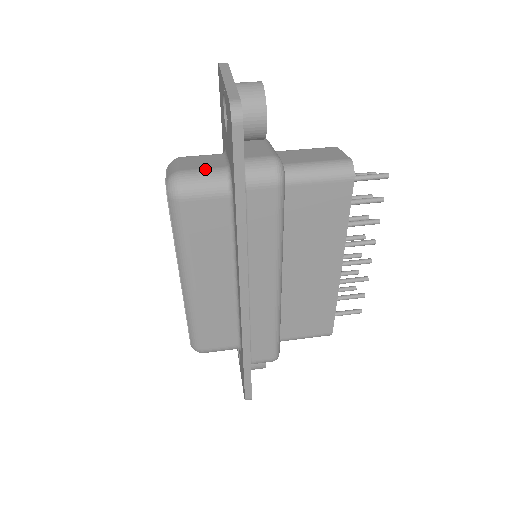
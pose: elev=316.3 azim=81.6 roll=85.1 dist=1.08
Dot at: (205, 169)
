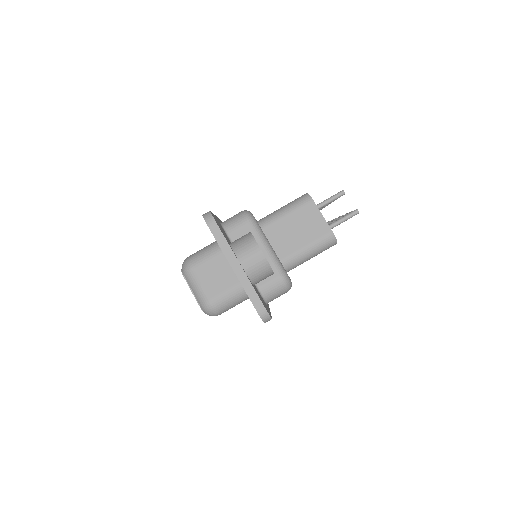
Dot at: (227, 292)
